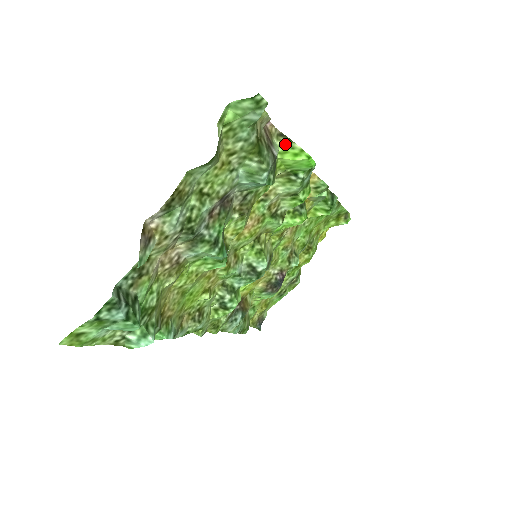
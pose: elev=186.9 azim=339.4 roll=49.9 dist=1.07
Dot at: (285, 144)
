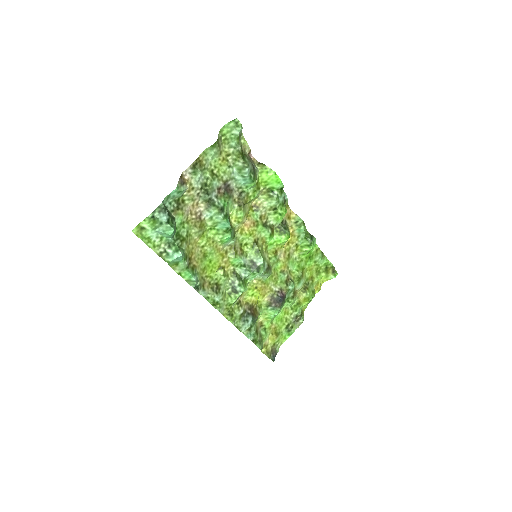
Dot at: (262, 167)
